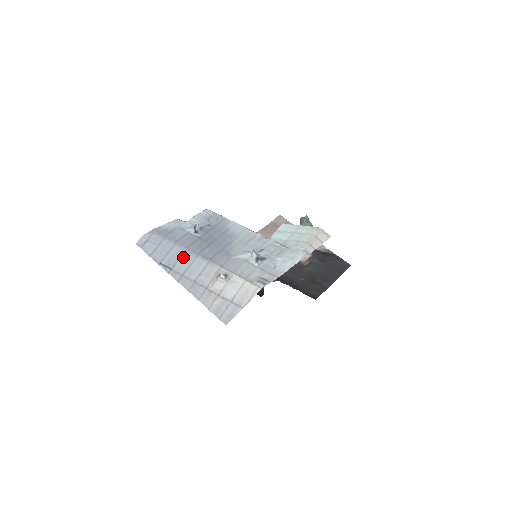
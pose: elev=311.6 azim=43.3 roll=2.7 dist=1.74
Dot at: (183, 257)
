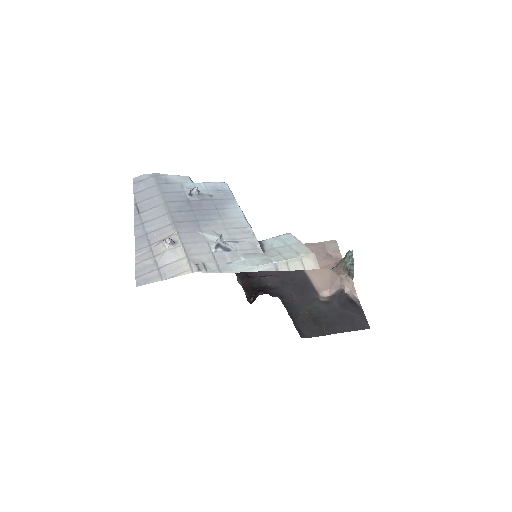
Dot at: (157, 208)
